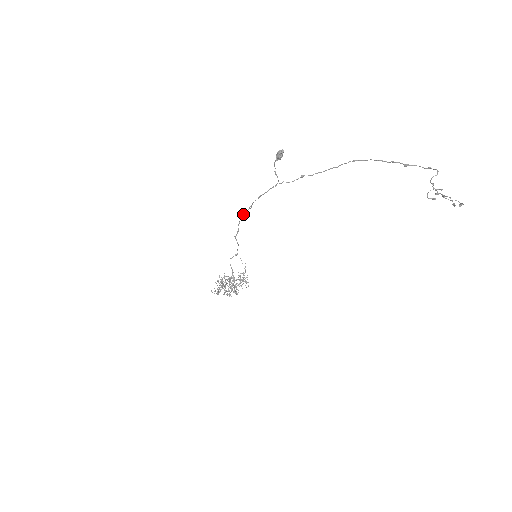
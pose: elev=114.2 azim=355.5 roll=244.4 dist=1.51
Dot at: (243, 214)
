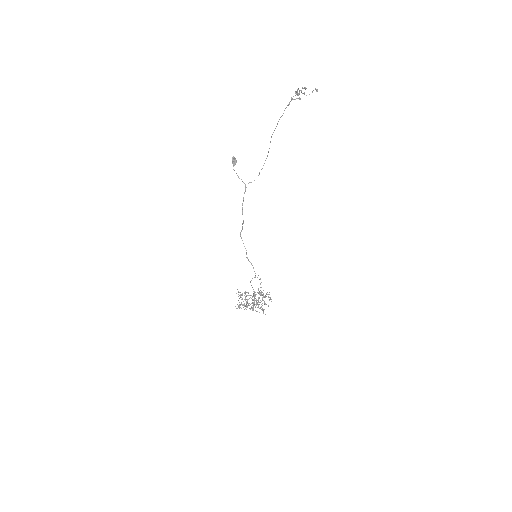
Dot at: (241, 231)
